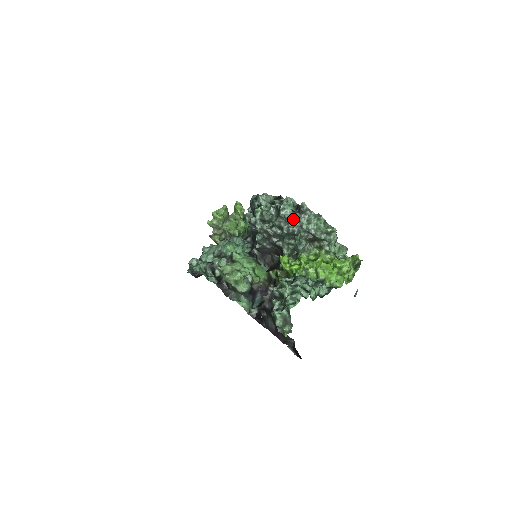
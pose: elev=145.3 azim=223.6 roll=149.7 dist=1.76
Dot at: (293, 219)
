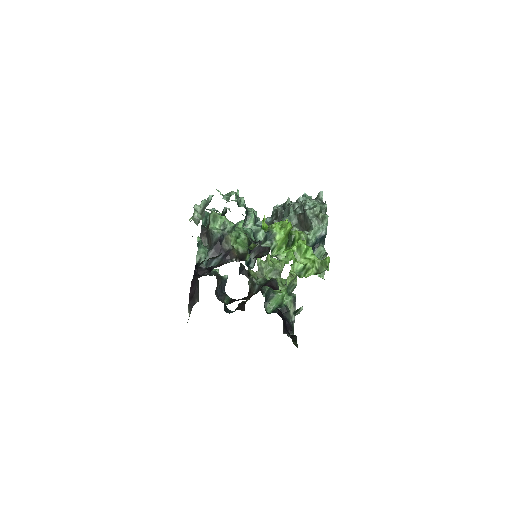
Dot at: occluded
